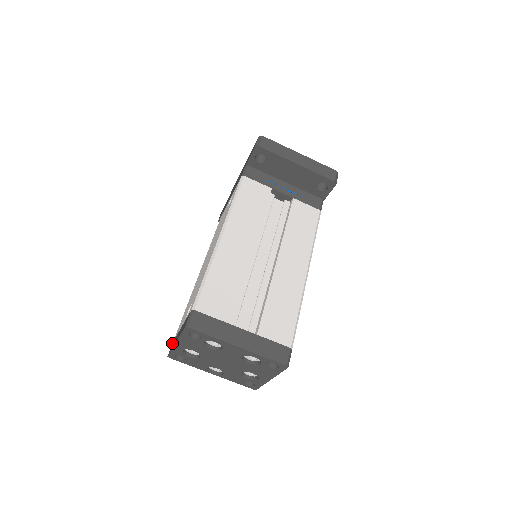
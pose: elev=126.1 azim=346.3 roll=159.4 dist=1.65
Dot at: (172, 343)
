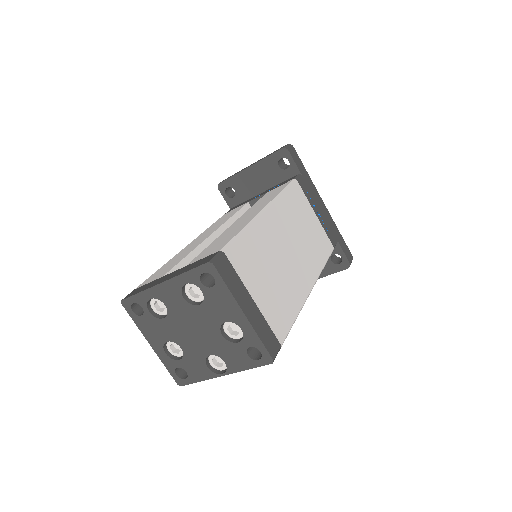
Dot at: occluded
